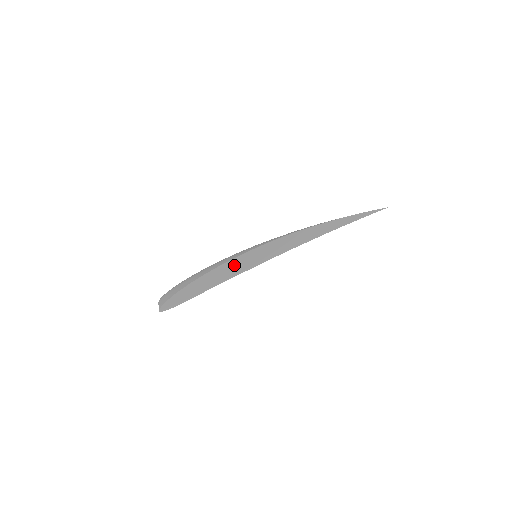
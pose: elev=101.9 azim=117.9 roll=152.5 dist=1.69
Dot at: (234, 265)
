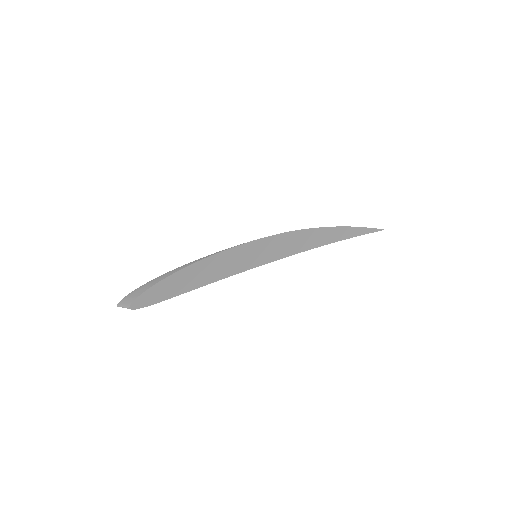
Dot at: (238, 256)
